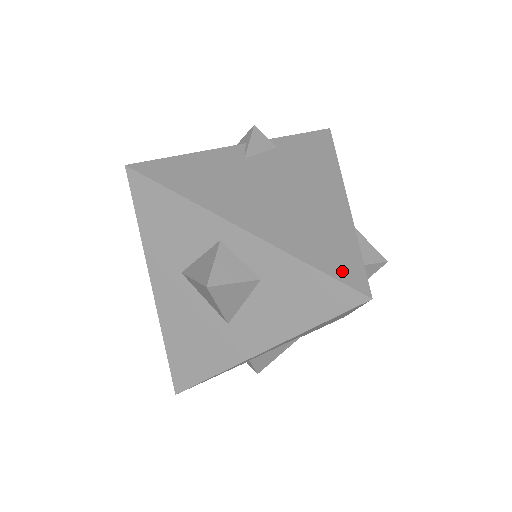
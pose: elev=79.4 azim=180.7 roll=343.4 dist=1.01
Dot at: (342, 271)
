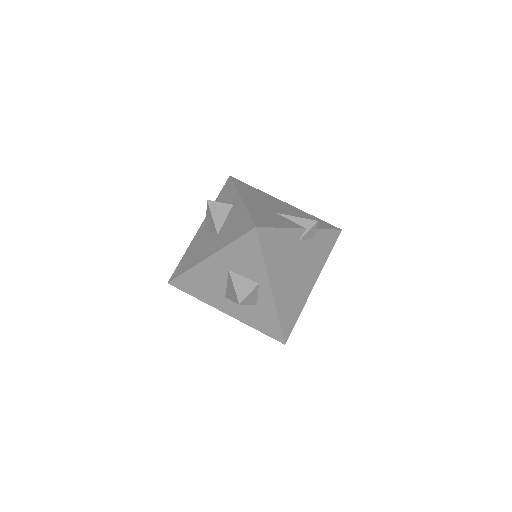
Dot at: (286, 328)
